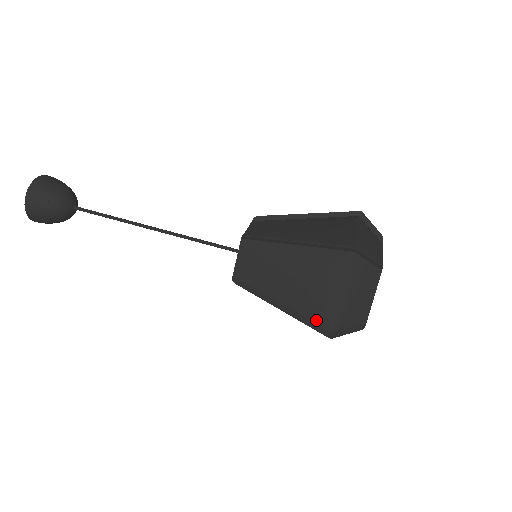
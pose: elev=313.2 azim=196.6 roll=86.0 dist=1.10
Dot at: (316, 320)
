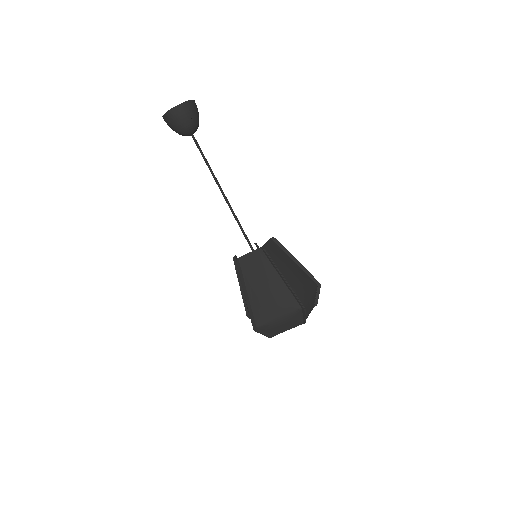
Dot at: (297, 297)
